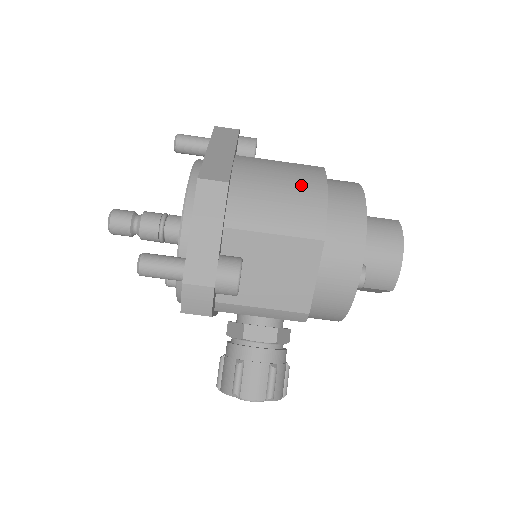
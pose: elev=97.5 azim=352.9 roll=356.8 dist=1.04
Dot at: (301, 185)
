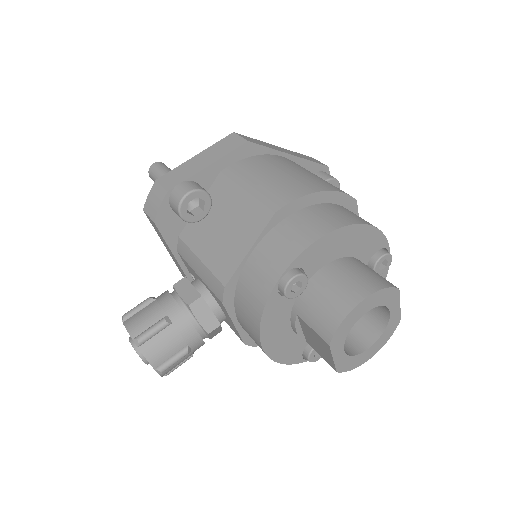
Dot at: (307, 179)
